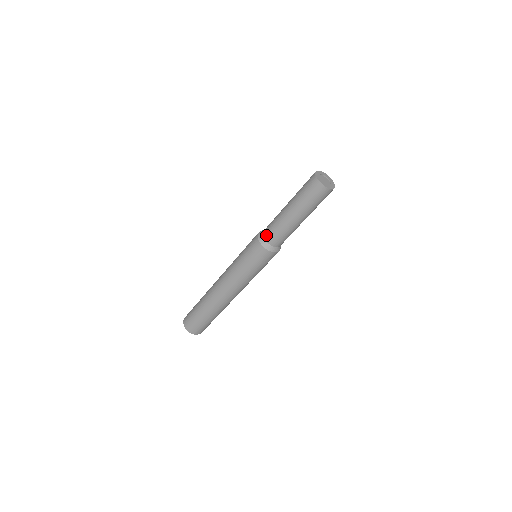
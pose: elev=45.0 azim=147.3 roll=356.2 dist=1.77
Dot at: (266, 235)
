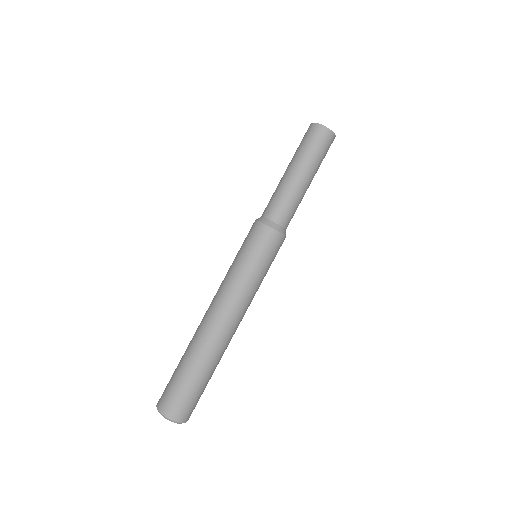
Dot at: (276, 217)
